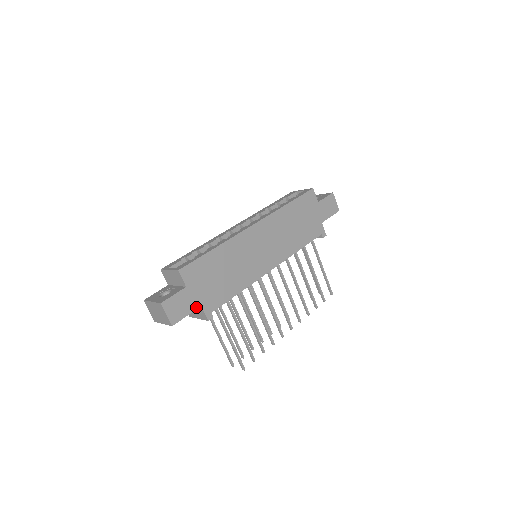
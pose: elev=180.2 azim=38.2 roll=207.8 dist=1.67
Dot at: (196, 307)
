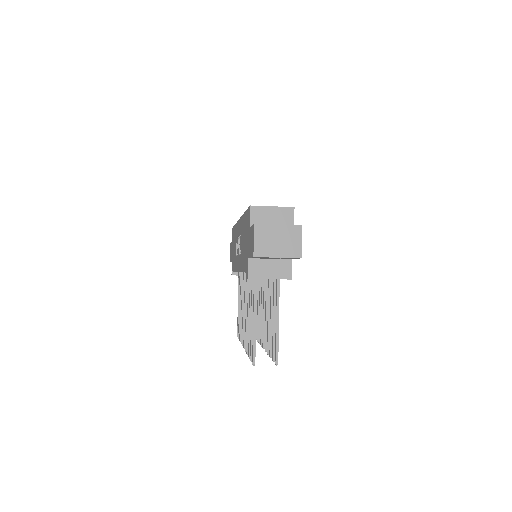
Dot at: occluded
